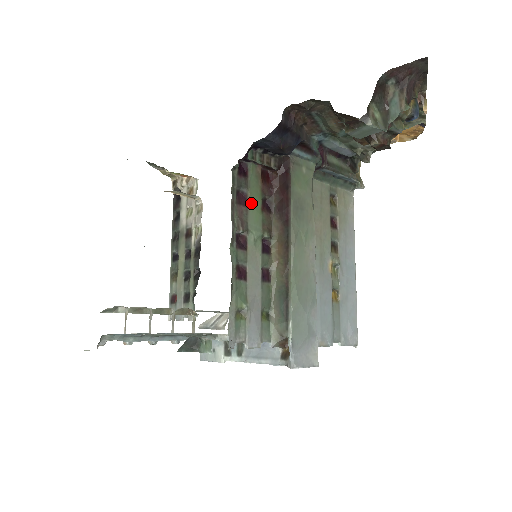
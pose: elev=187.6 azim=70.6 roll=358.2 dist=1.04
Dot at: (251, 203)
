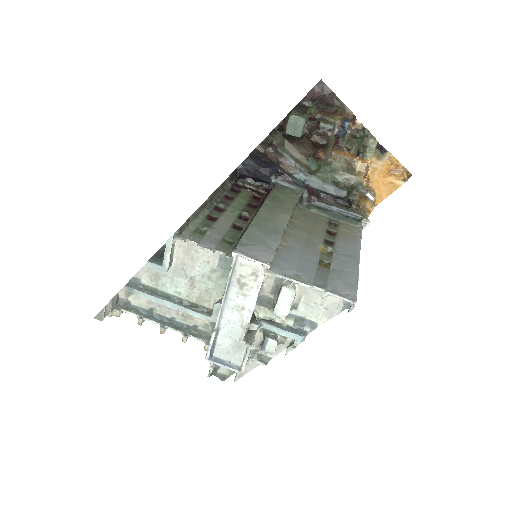
Dot at: (237, 201)
